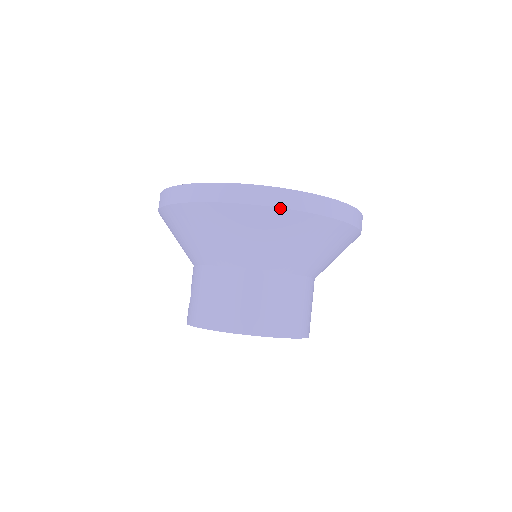
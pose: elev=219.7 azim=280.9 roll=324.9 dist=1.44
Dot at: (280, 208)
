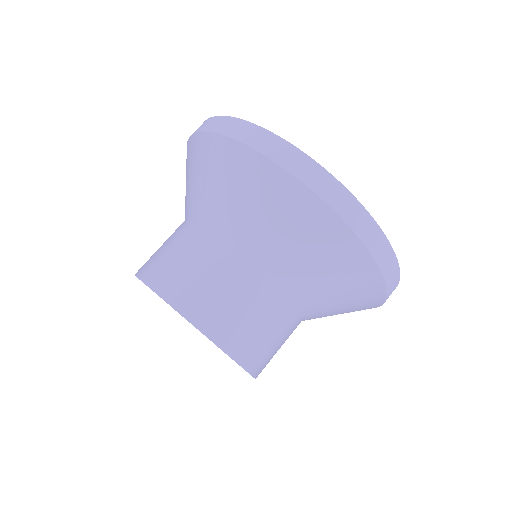
Dot at: (316, 194)
